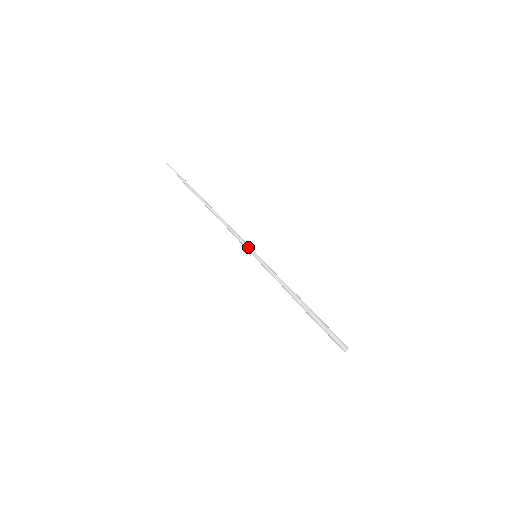
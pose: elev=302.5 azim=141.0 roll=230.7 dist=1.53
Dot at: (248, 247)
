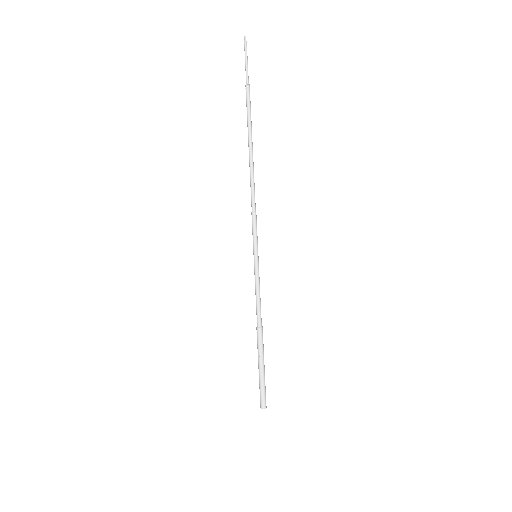
Dot at: (256, 241)
